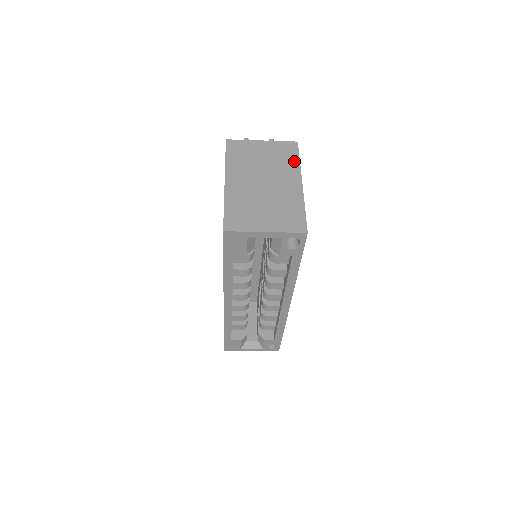
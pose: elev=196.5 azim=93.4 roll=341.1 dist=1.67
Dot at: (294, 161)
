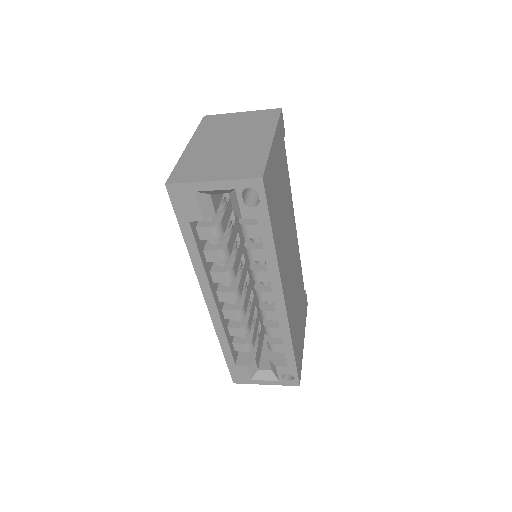
Dot at: (271, 122)
